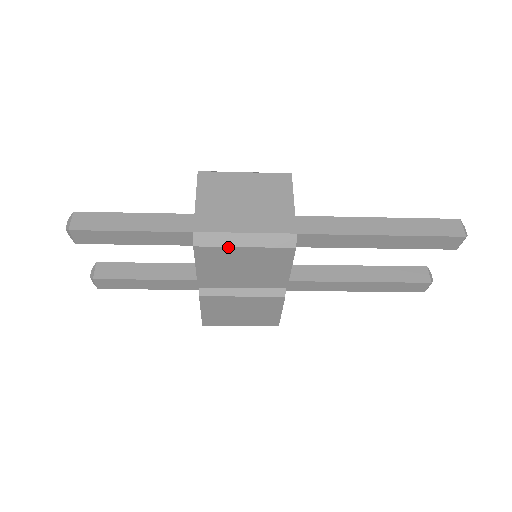
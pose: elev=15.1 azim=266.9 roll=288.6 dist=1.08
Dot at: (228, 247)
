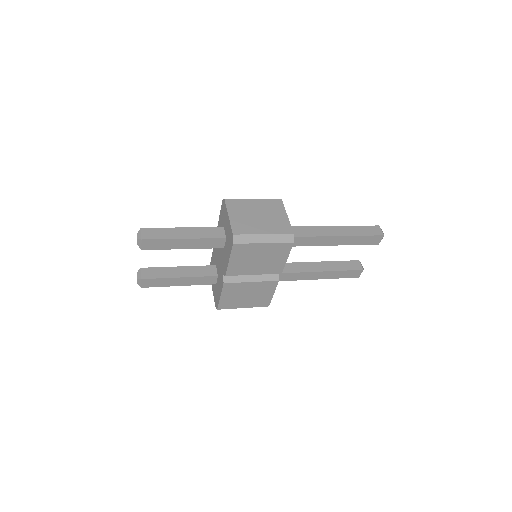
Dot at: (254, 244)
